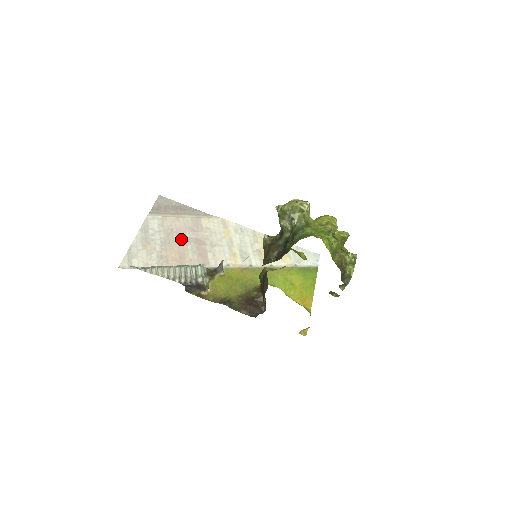
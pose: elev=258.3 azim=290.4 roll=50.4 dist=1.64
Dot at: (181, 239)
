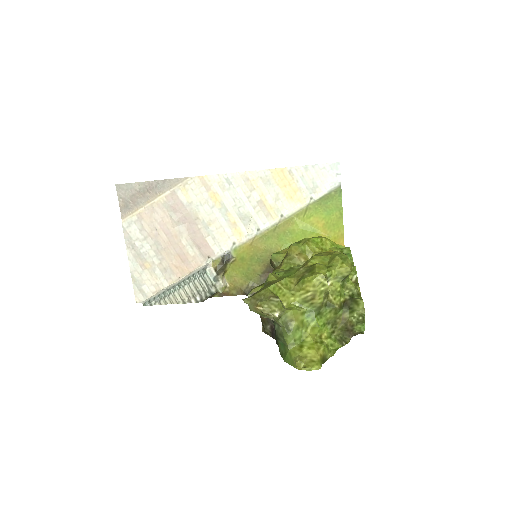
Dot at: (171, 235)
